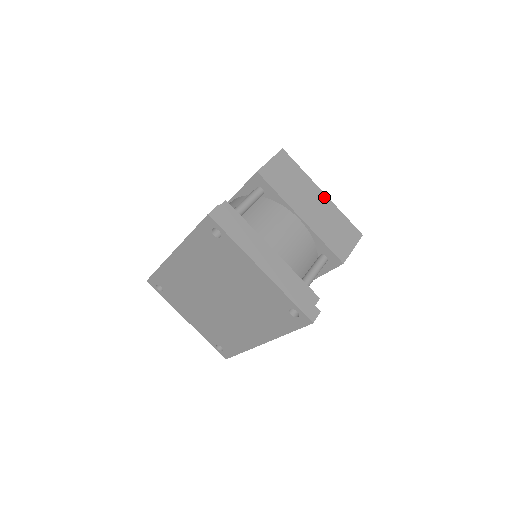
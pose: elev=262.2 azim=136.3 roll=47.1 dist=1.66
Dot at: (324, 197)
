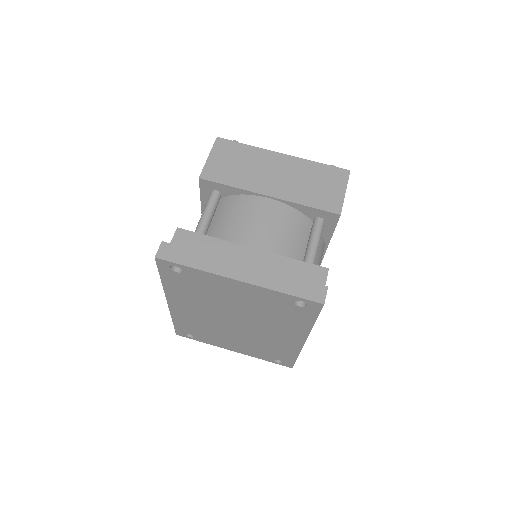
Dot at: (286, 158)
